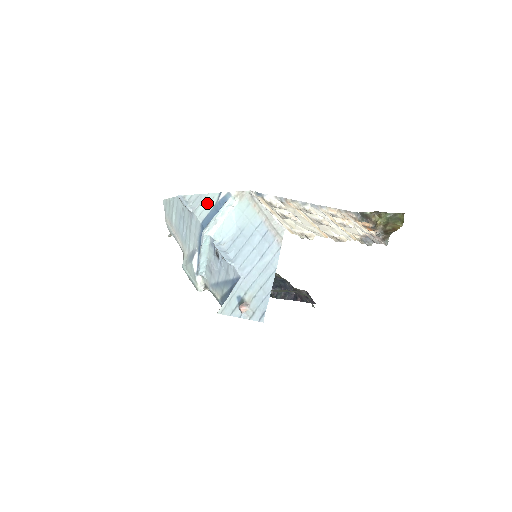
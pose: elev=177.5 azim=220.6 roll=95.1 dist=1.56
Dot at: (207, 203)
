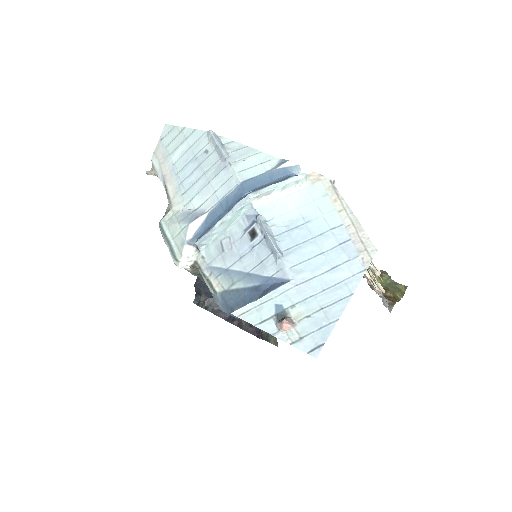
Dot at: (257, 162)
